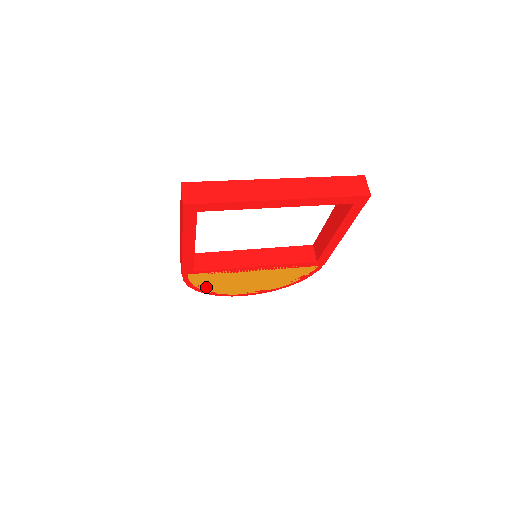
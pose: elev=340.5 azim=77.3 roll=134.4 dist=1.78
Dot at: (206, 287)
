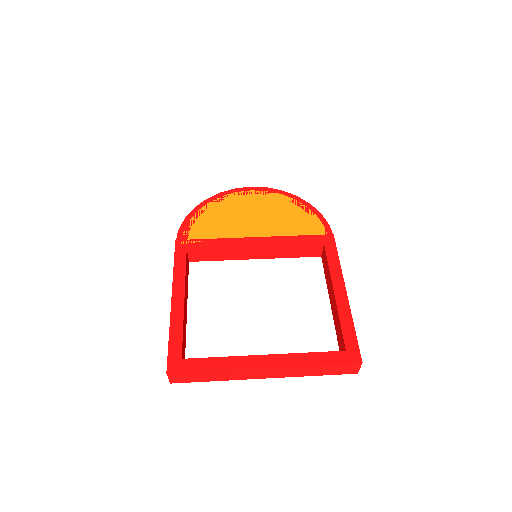
Dot at: occluded
